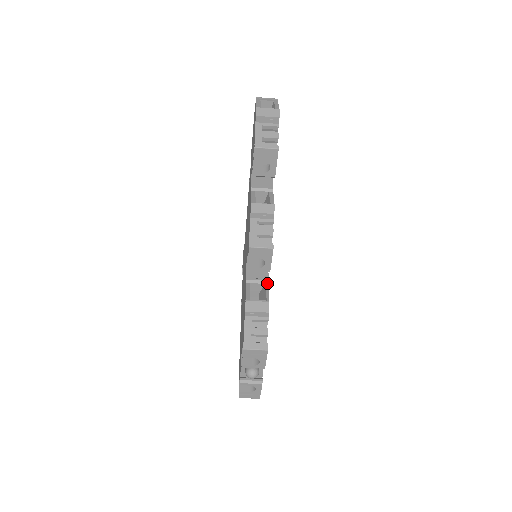
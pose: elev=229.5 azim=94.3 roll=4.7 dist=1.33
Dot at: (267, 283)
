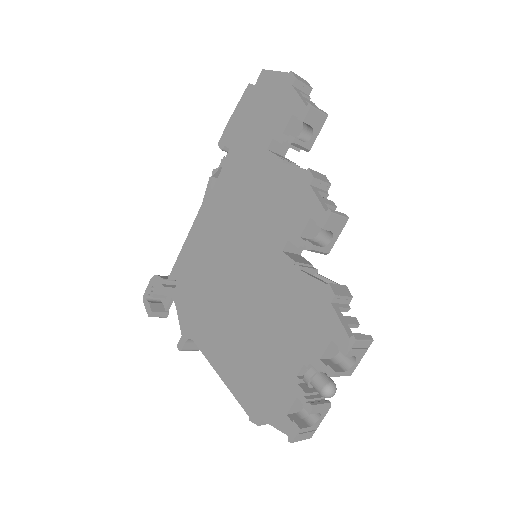
Dot at: (317, 272)
